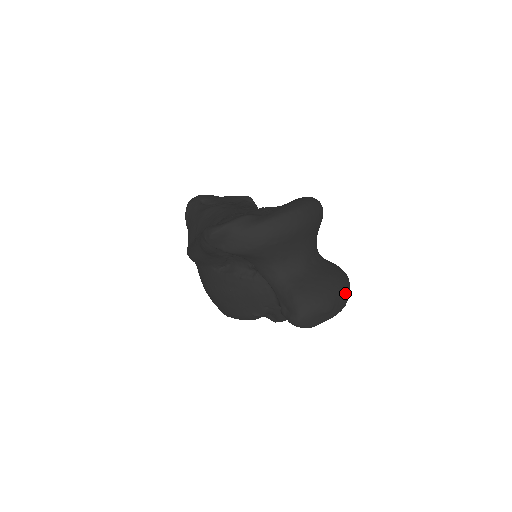
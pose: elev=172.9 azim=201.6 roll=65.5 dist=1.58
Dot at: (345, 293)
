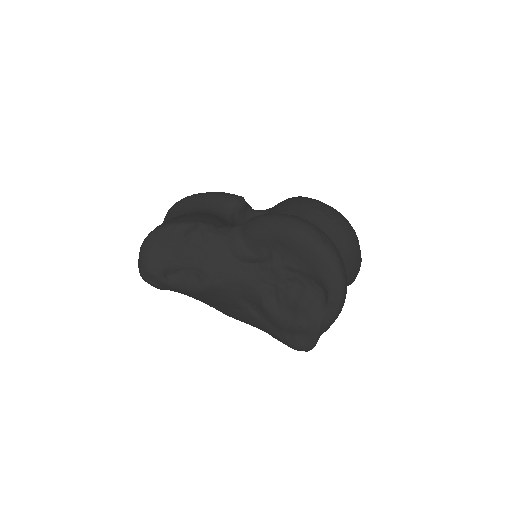
Dot at: occluded
